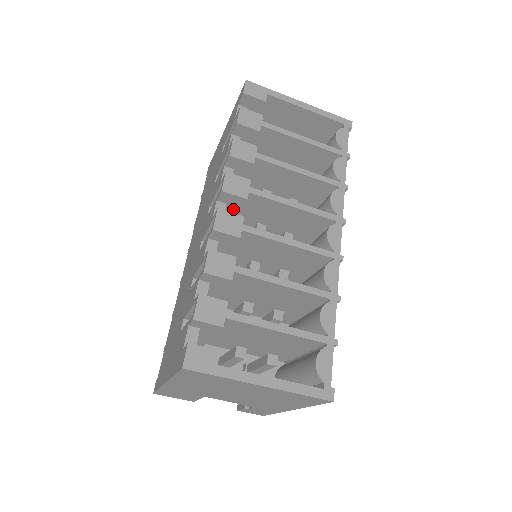
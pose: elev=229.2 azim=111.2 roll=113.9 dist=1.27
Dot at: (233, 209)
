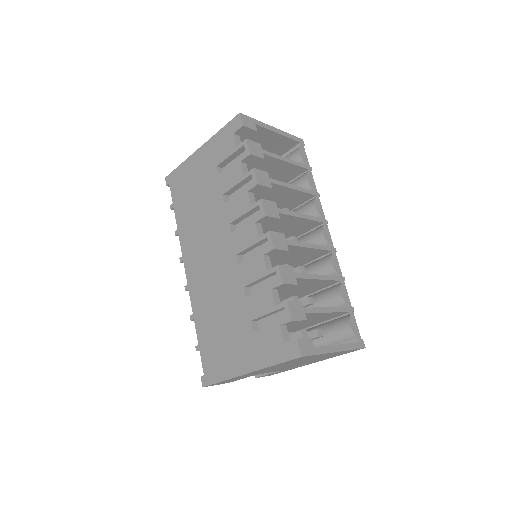
Dot at: (262, 226)
